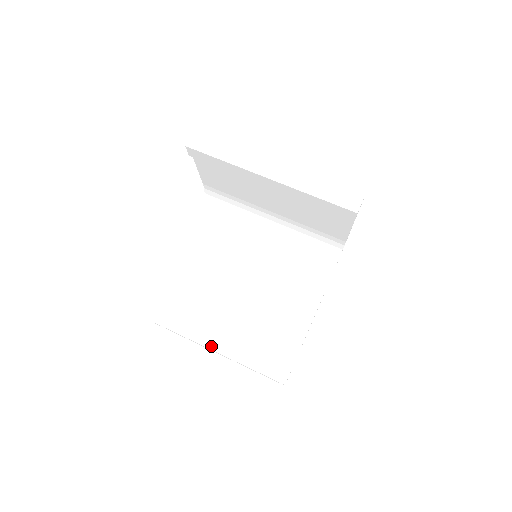
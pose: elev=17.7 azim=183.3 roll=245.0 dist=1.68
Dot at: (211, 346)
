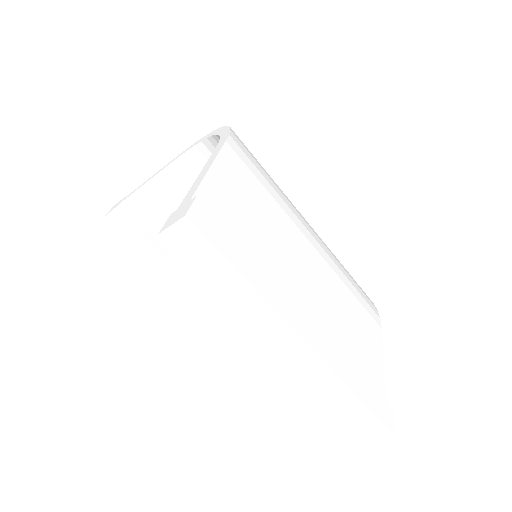
Dot at: (169, 273)
